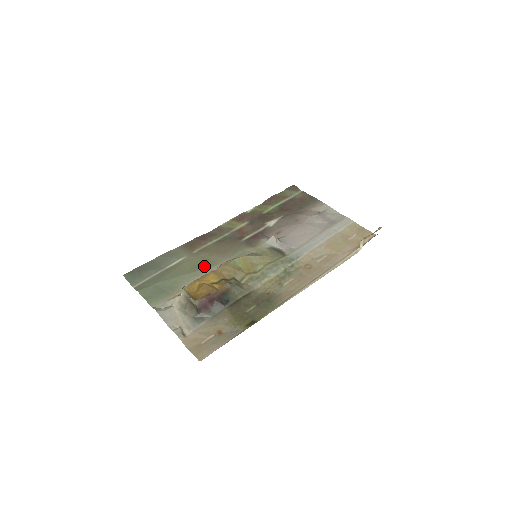
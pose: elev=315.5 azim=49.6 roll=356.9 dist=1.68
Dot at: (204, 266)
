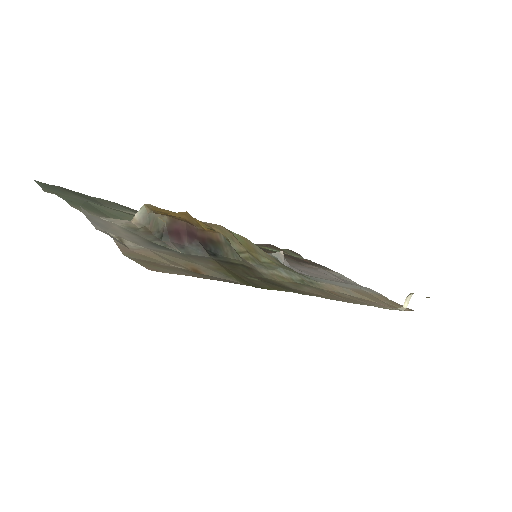
Dot at: occluded
